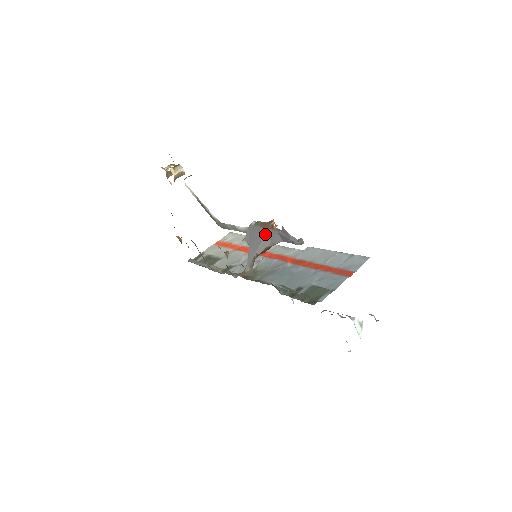
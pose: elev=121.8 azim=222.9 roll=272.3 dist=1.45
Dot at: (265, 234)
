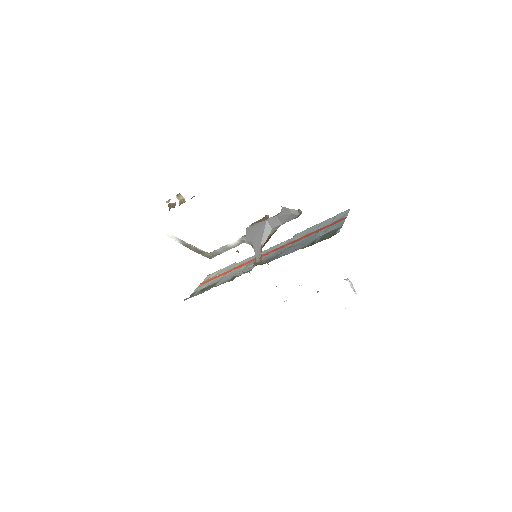
Dot at: (265, 225)
